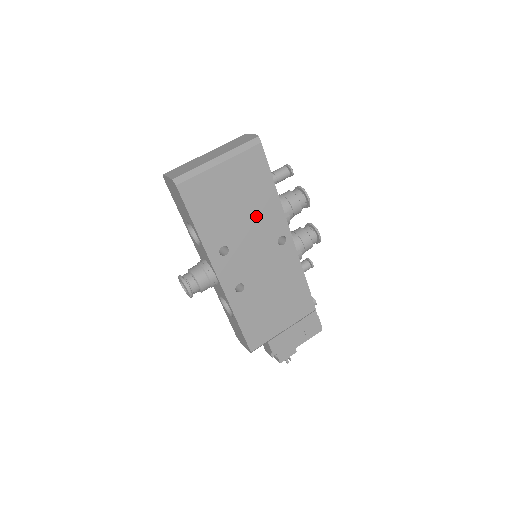
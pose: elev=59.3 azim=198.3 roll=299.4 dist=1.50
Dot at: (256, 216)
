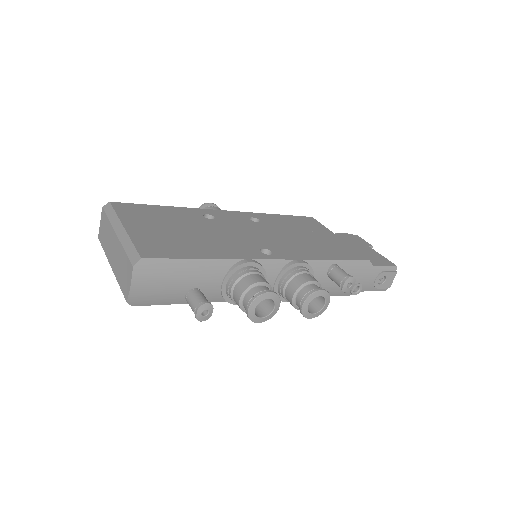
Dot at: occluded
